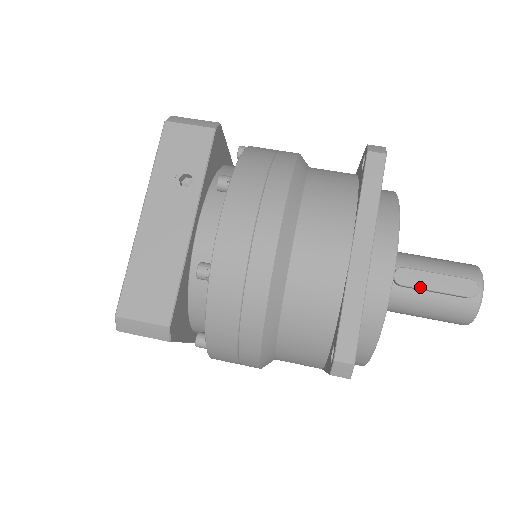
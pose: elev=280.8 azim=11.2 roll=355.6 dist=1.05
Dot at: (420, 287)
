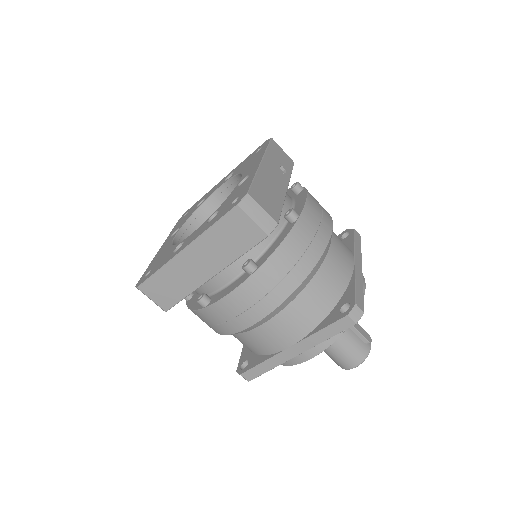
Dot at: occluded
